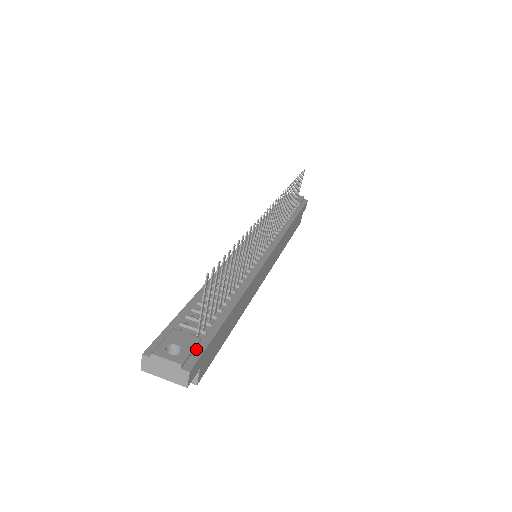
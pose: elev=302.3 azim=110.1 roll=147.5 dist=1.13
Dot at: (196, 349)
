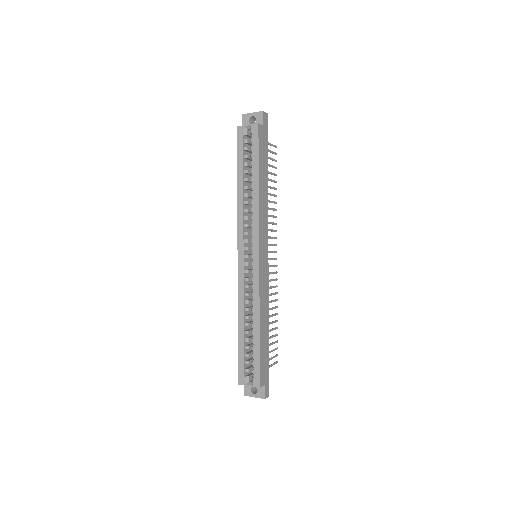
Dot at: occluded
